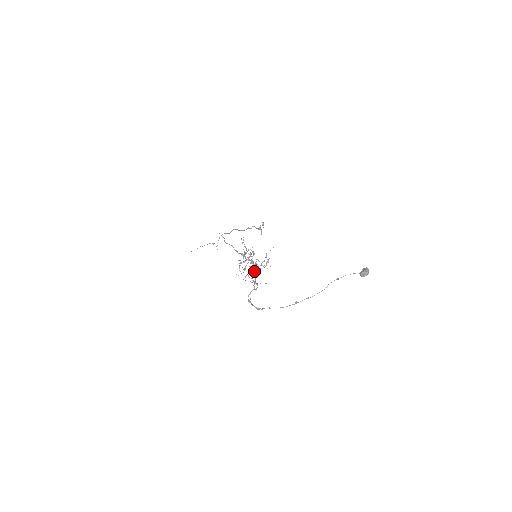
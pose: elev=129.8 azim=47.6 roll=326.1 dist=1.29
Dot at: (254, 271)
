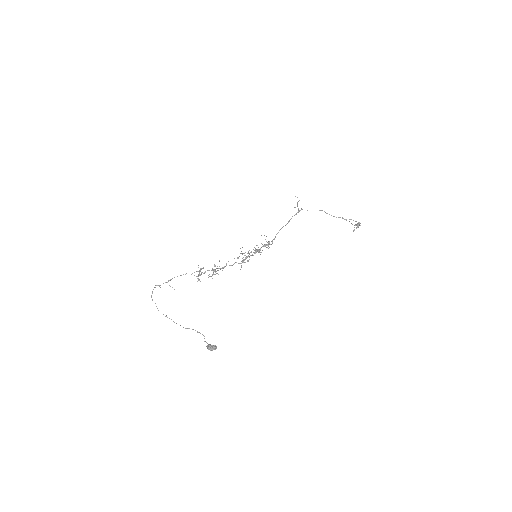
Dot at: (221, 268)
